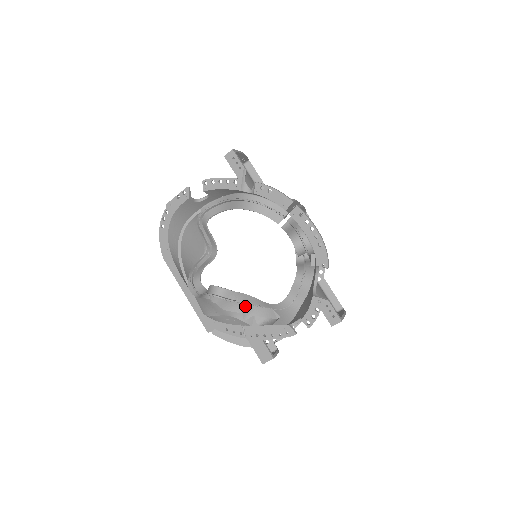
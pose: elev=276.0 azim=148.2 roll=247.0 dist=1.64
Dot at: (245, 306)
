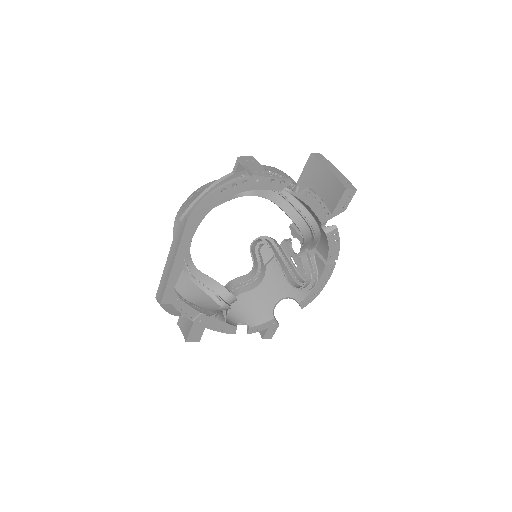
Dot at: occluded
